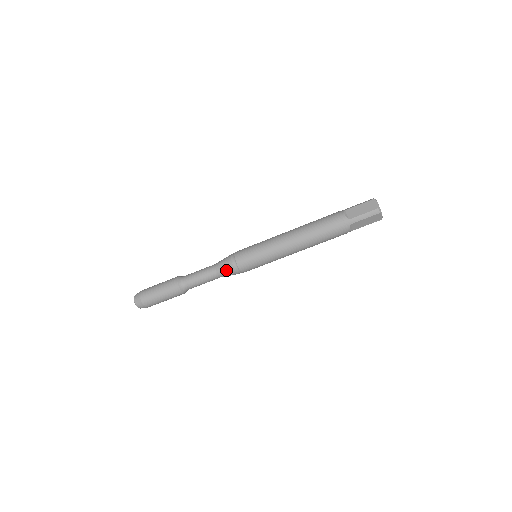
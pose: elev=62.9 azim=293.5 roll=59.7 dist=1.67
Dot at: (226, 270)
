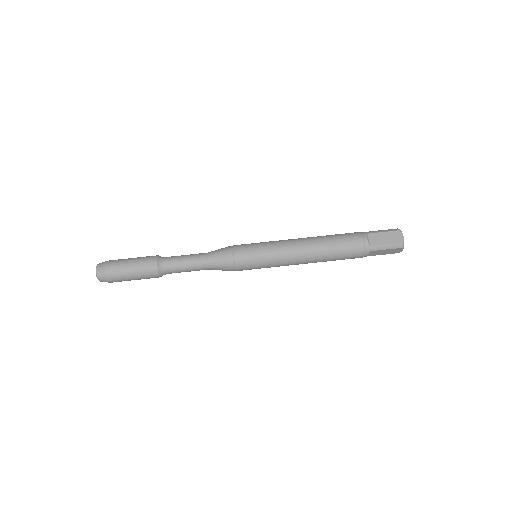
Dot at: (218, 250)
